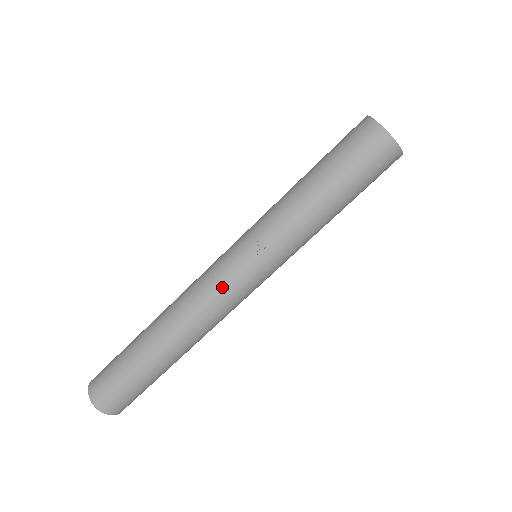
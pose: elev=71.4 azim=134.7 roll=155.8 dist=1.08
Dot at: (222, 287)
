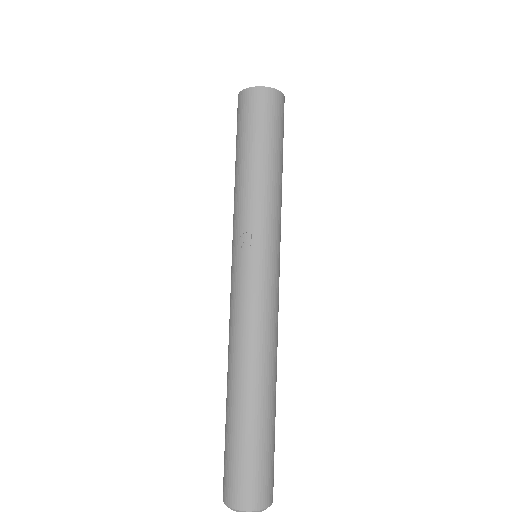
Dot at: (248, 296)
